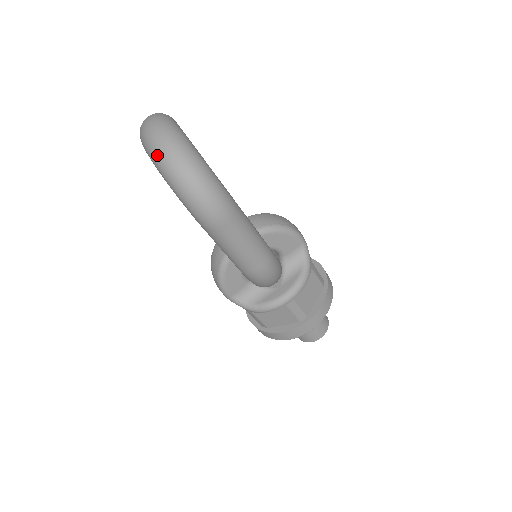
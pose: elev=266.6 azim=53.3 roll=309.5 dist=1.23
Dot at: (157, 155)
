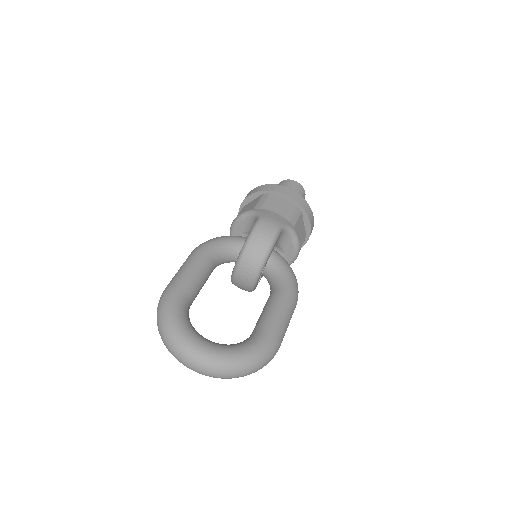
Dot at: occluded
